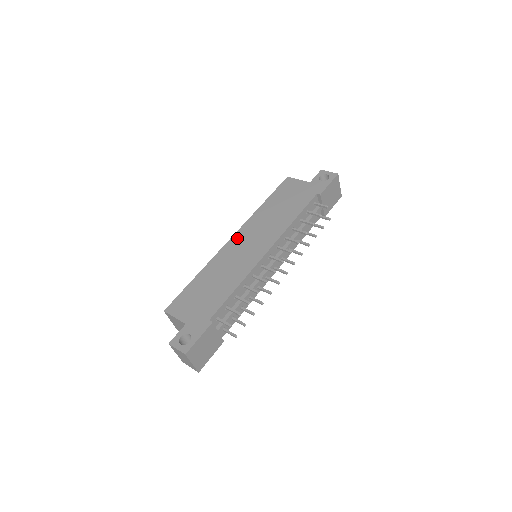
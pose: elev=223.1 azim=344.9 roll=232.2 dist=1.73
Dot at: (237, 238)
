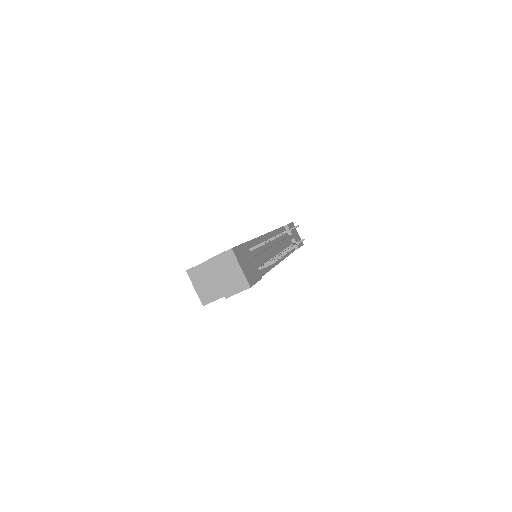
Dot at: occluded
